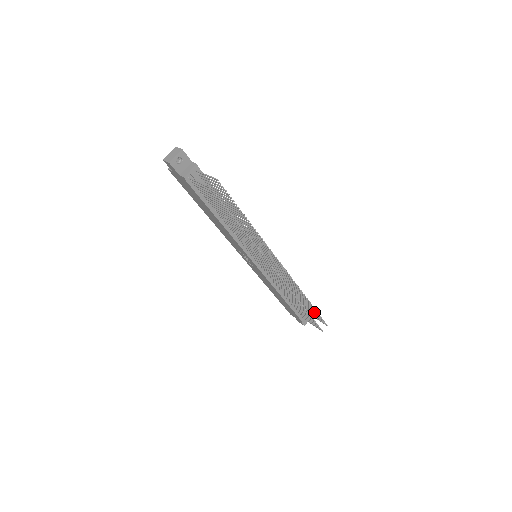
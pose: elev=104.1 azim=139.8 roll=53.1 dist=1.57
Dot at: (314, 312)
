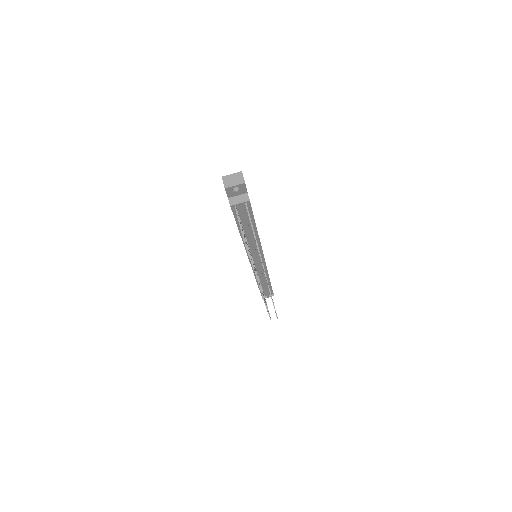
Dot at: occluded
